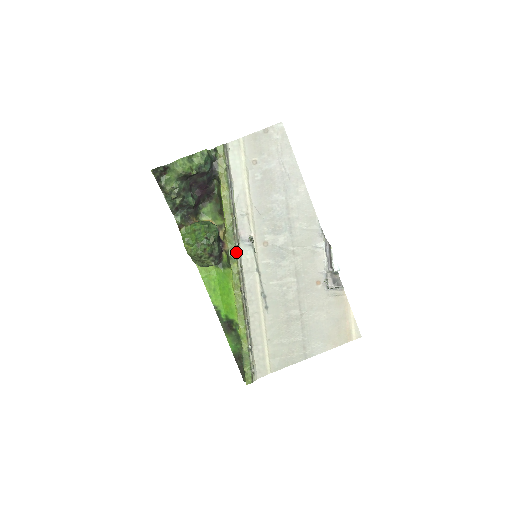
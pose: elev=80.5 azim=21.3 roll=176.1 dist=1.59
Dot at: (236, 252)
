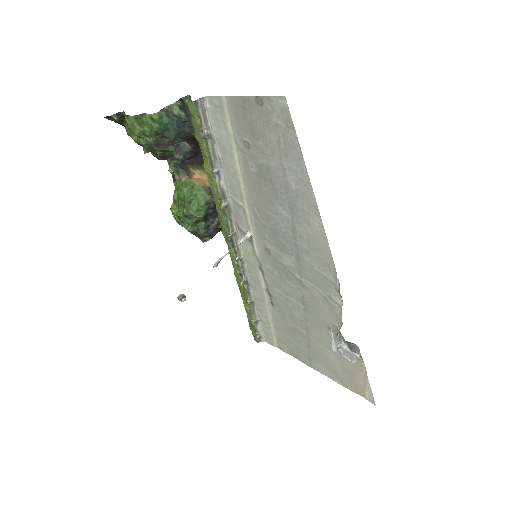
Dot at: (231, 240)
